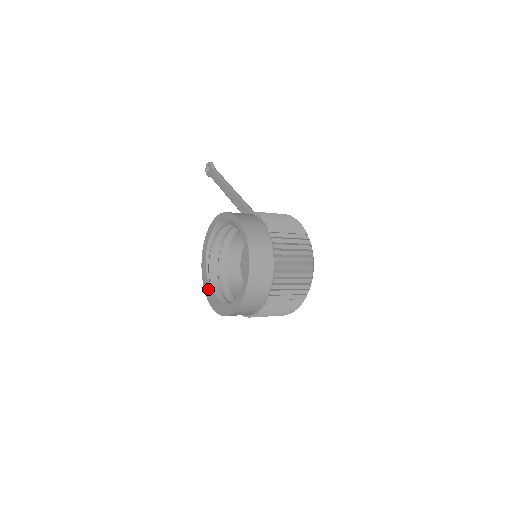
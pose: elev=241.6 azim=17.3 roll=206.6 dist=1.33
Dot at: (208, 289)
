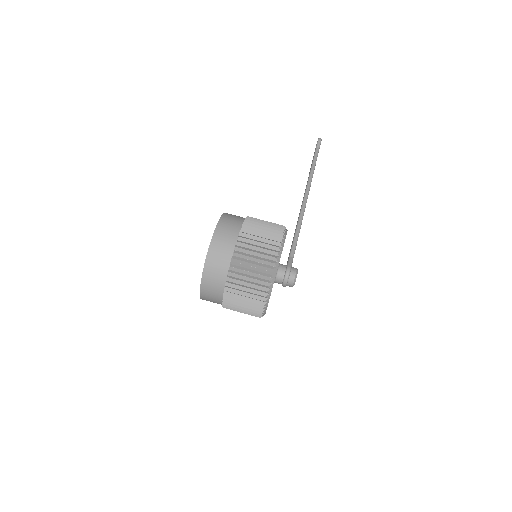
Dot at: occluded
